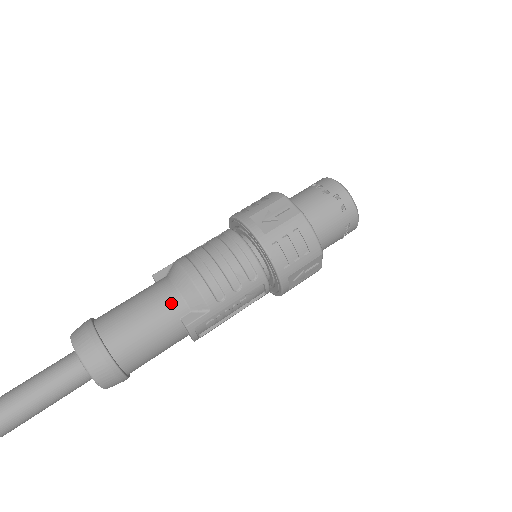
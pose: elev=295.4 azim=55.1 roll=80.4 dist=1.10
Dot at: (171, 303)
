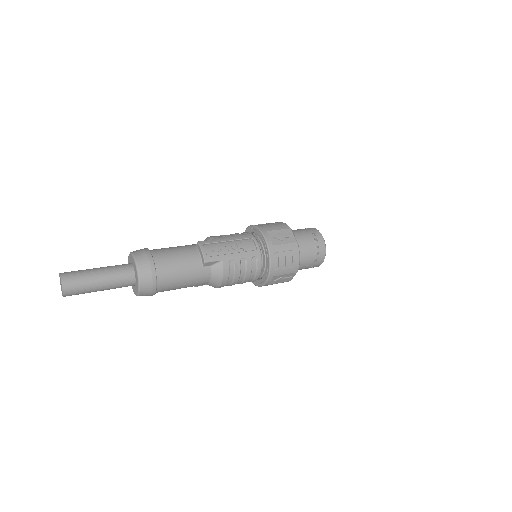
Dot at: occluded
